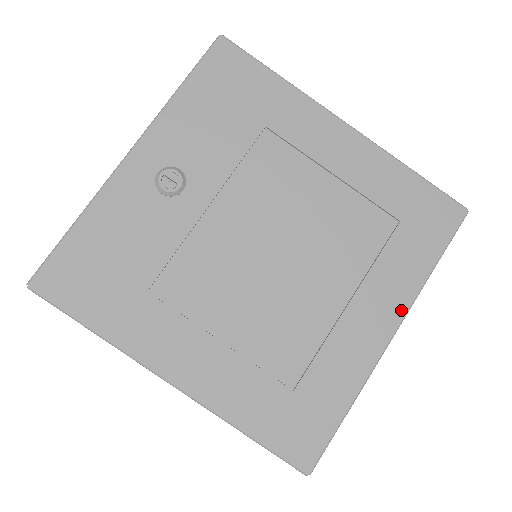
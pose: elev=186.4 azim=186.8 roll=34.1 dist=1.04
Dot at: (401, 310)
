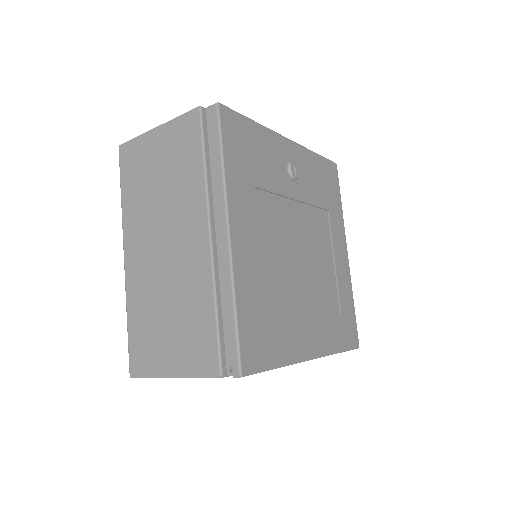
Dot at: (322, 351)
